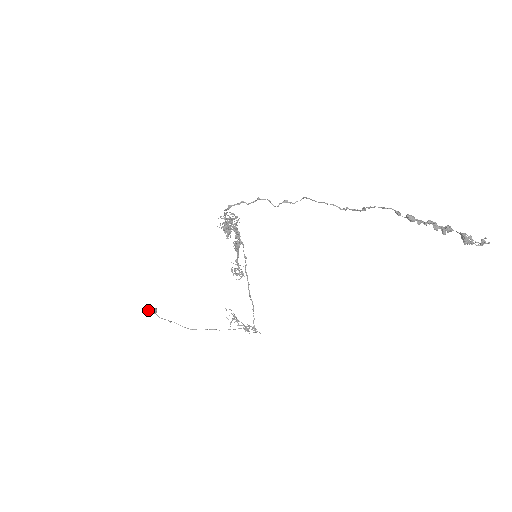
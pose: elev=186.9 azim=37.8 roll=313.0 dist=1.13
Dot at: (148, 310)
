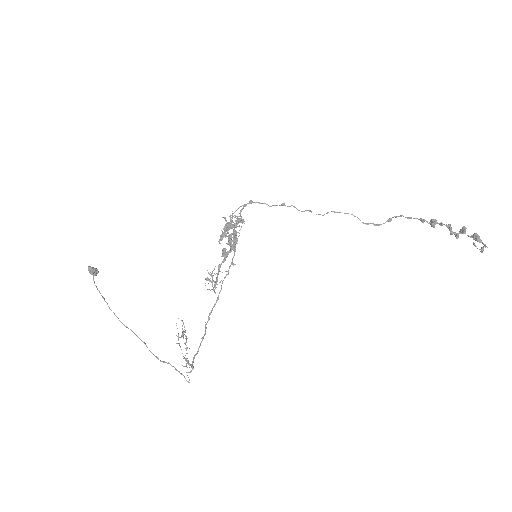
Dot at: occluded
